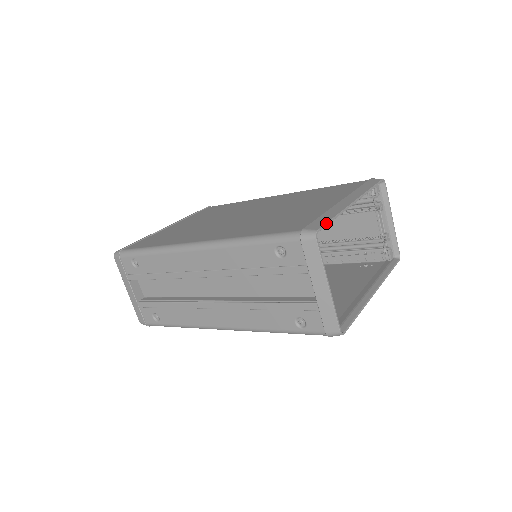
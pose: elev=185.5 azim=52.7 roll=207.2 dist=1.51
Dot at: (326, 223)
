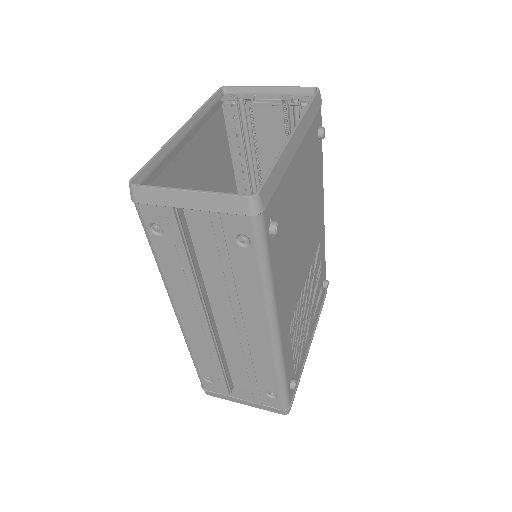
Dot at: (141, 168)
